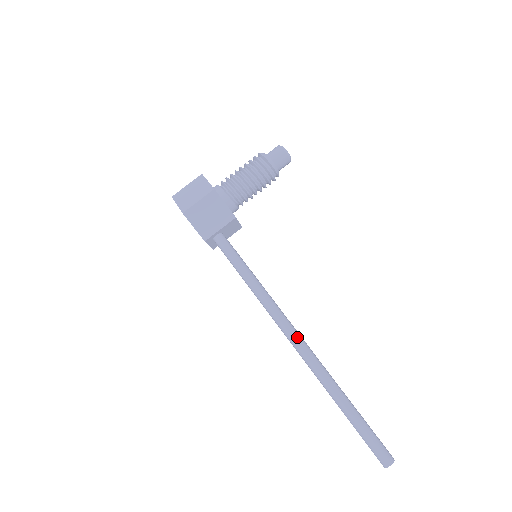
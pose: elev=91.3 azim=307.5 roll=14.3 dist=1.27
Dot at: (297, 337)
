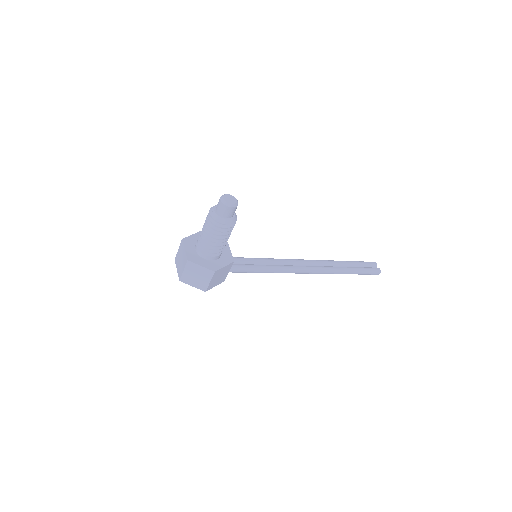
Dot at: (310, 271)
